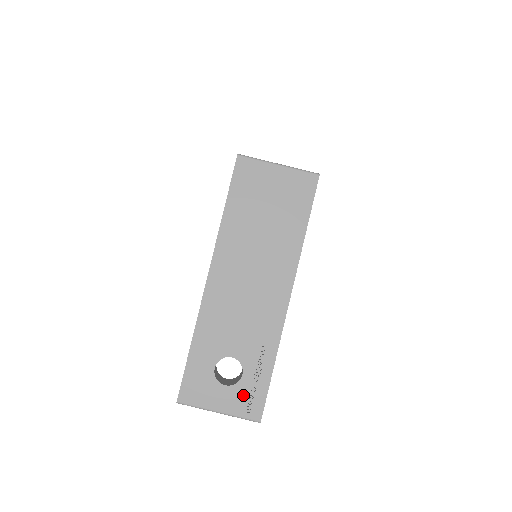
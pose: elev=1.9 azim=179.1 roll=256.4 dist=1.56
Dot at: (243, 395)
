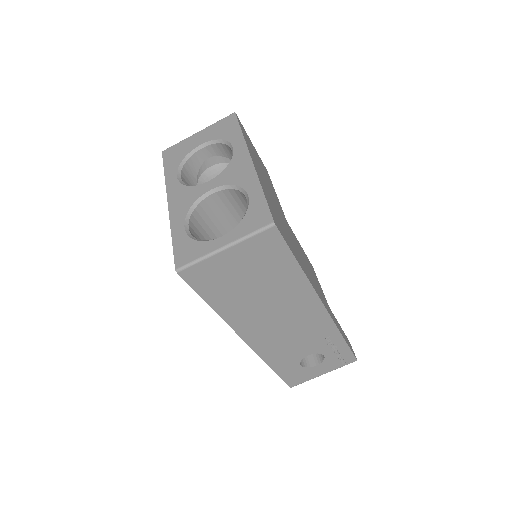
Dot at: (333, 361)
